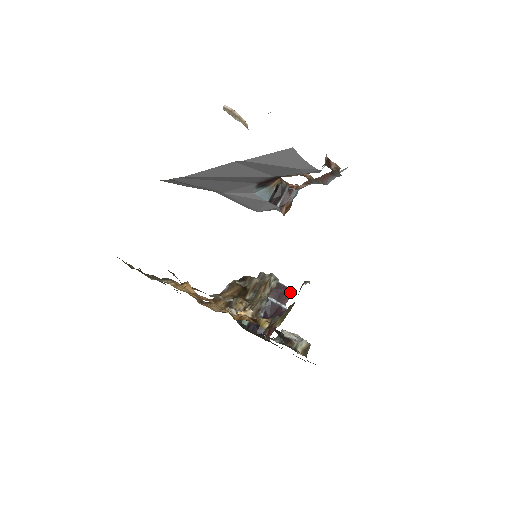
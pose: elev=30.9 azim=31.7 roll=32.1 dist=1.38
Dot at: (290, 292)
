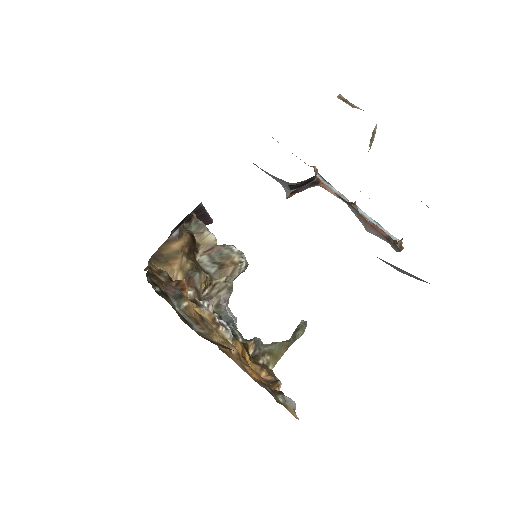
Dot at: (210, 222)
